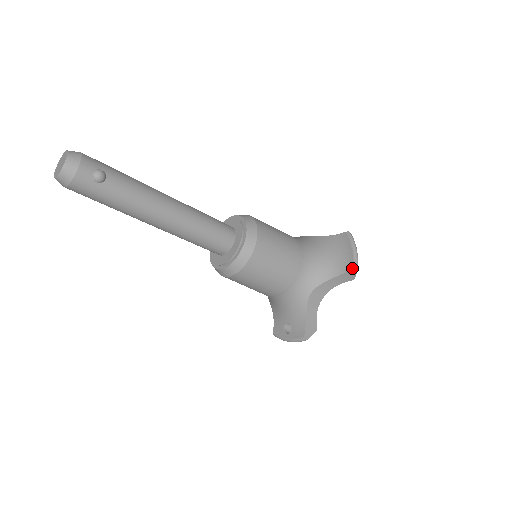
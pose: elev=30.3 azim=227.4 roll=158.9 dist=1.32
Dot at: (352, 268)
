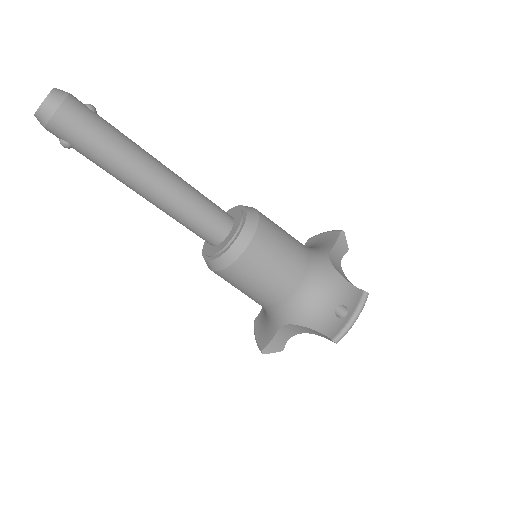
Dot at: (339, 232)
